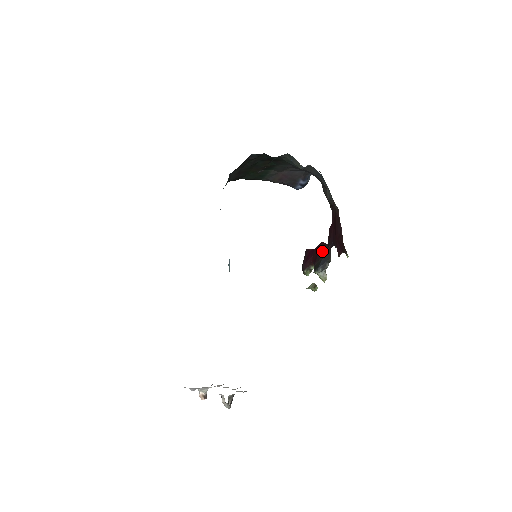
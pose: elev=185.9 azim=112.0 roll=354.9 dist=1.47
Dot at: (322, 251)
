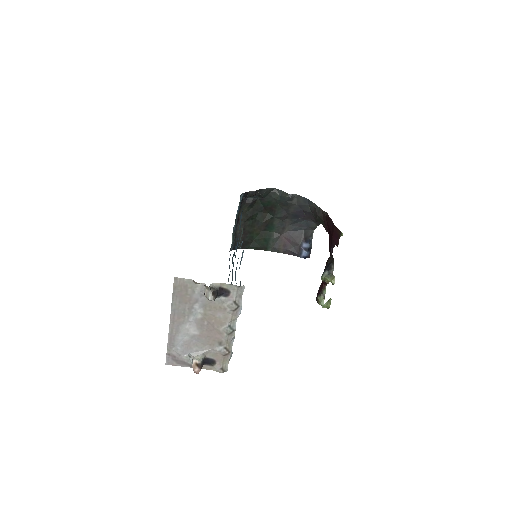
Dot at: occluded
